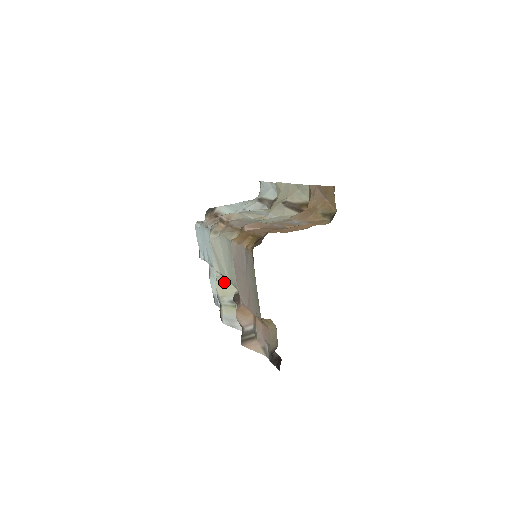
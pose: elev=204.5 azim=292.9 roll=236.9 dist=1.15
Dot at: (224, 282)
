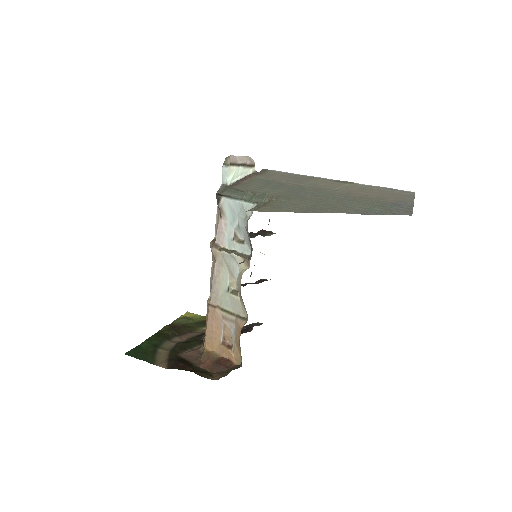
Dot at: occluded
